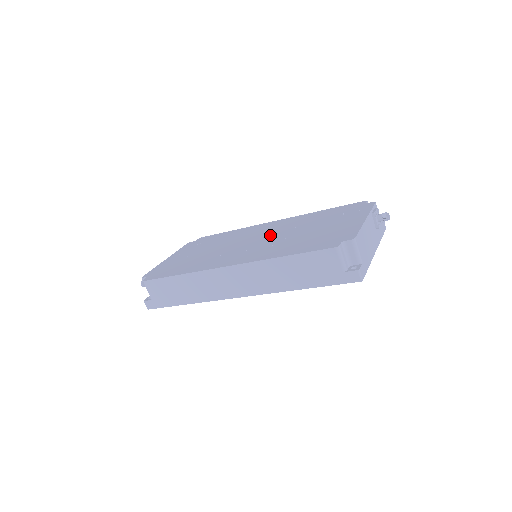
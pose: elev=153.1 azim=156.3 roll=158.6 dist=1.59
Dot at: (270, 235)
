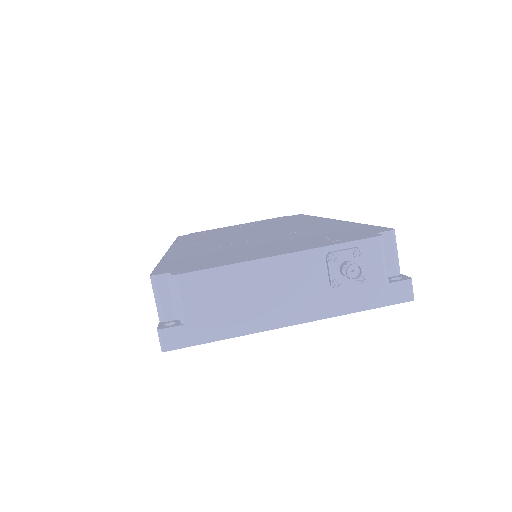
Dot at: (265, 233)
